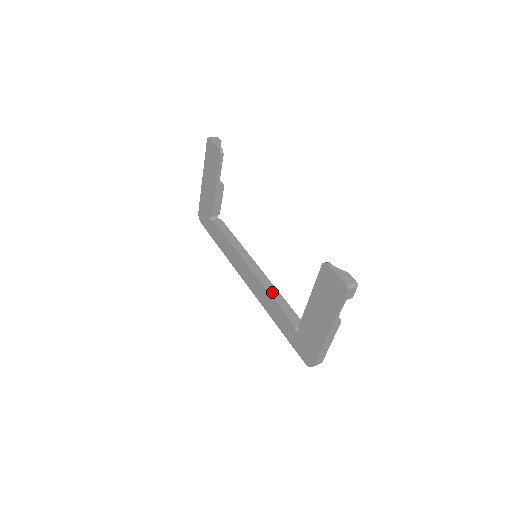
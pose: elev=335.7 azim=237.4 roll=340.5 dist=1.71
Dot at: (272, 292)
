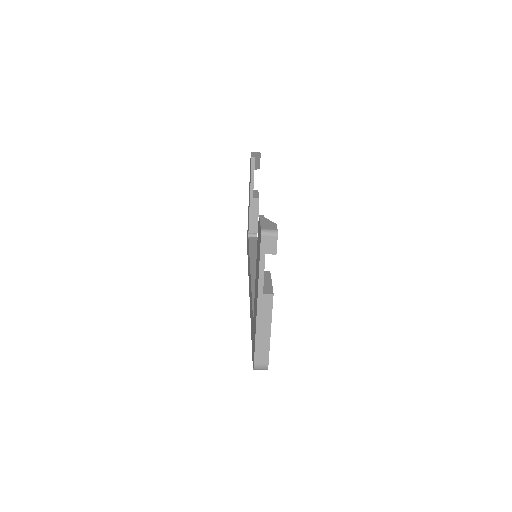
Dot at: occluded
